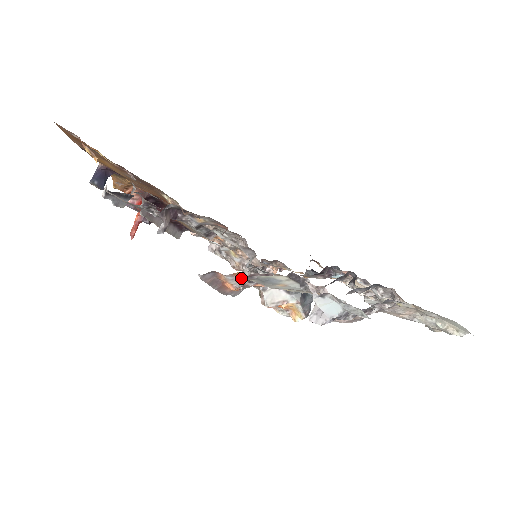
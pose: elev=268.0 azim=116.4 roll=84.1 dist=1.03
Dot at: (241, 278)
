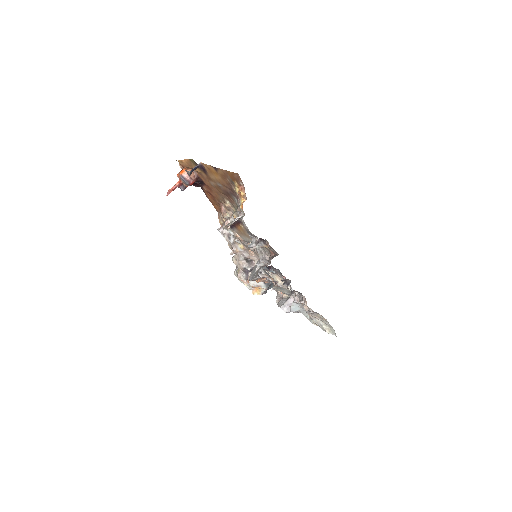
Dot at: occluded
